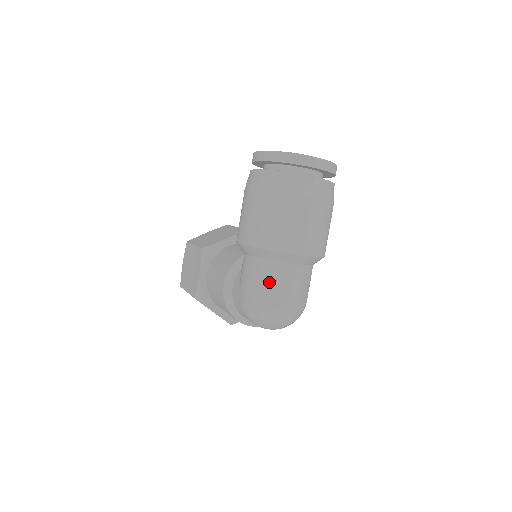
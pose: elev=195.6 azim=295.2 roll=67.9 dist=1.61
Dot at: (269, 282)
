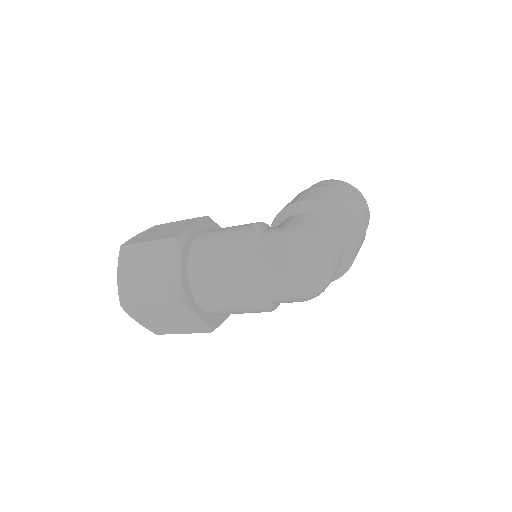
Dot at: (326, 231)
